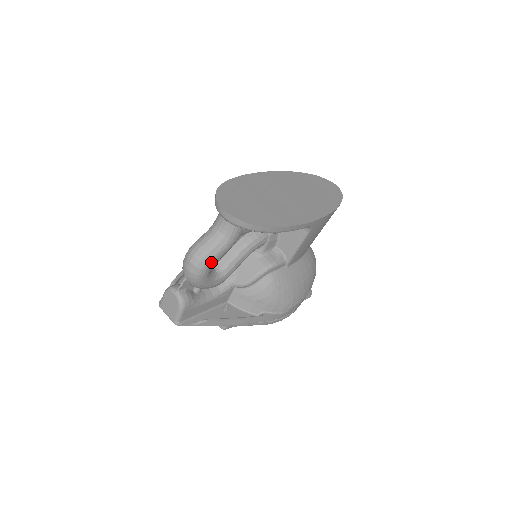
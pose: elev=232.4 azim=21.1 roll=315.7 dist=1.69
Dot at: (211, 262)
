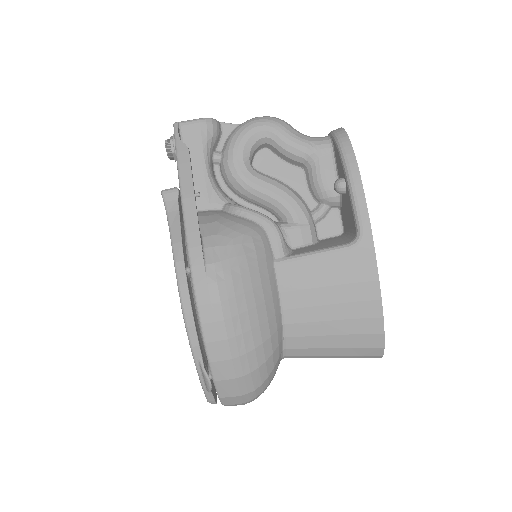
Dot at: (278, 127)
